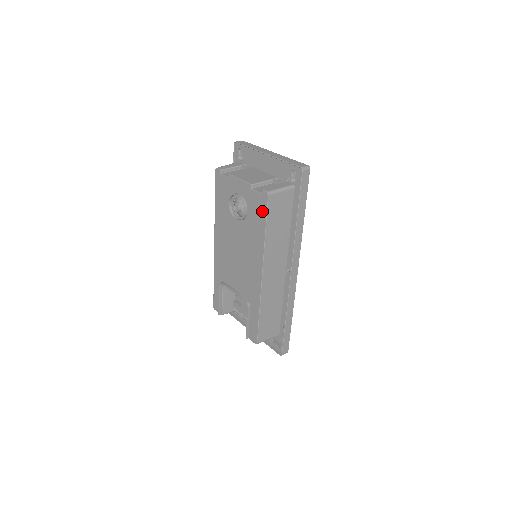
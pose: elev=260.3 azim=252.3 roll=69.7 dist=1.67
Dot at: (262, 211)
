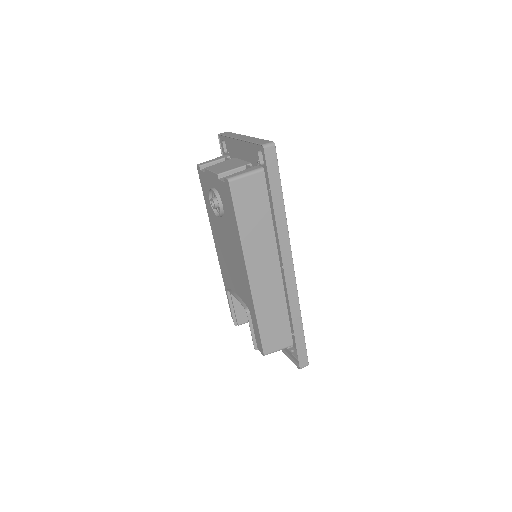
Dot at: (230, 202)
